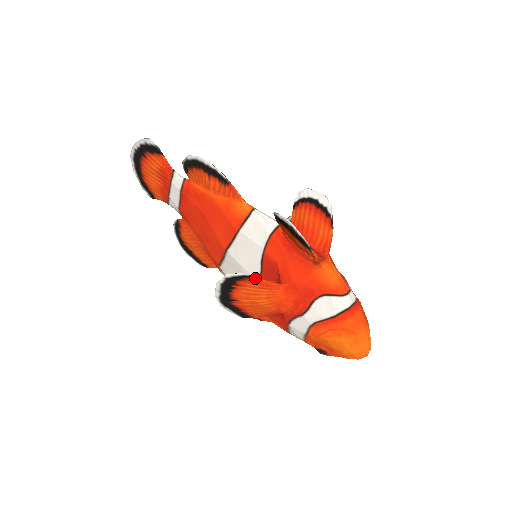
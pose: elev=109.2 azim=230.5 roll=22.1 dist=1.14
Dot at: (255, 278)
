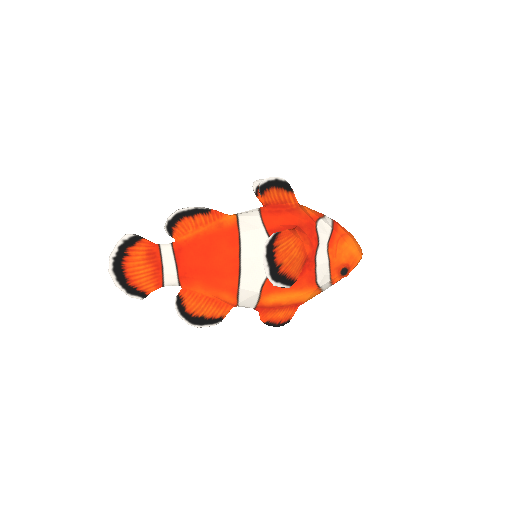
Dot at: (281, 231)
